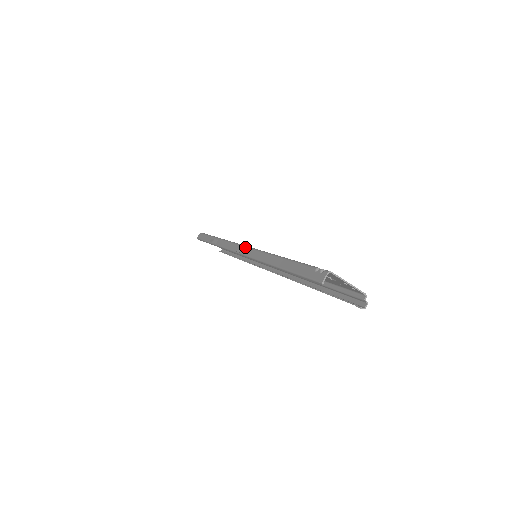
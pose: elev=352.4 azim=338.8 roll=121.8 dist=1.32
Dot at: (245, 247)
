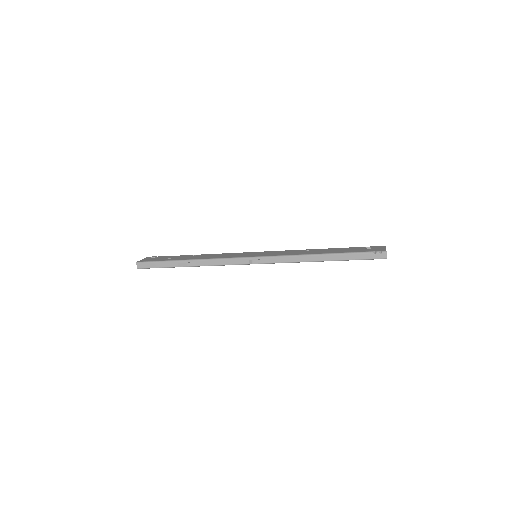
Dot at: (262, 258)
